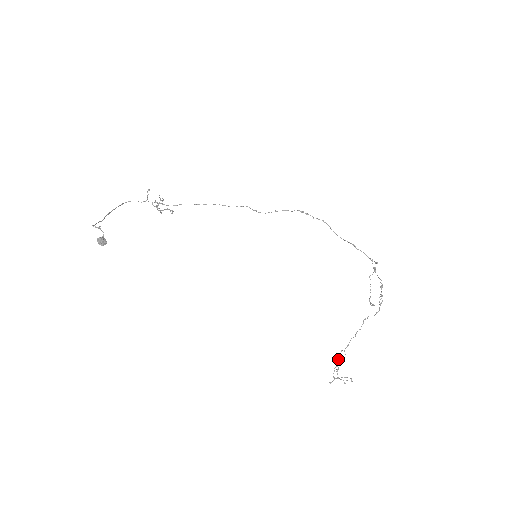
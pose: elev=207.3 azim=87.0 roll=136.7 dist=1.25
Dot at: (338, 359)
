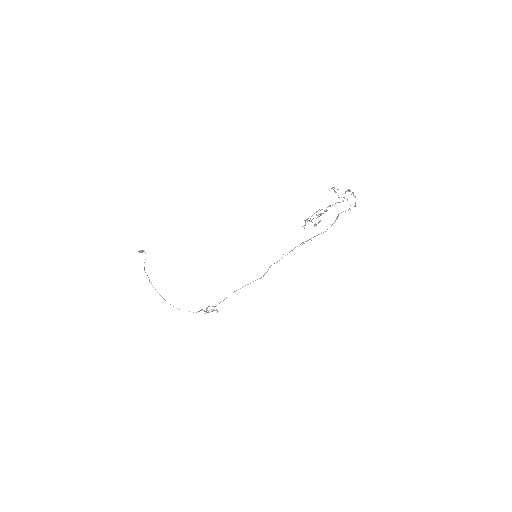
Dot at: (312, 219)
